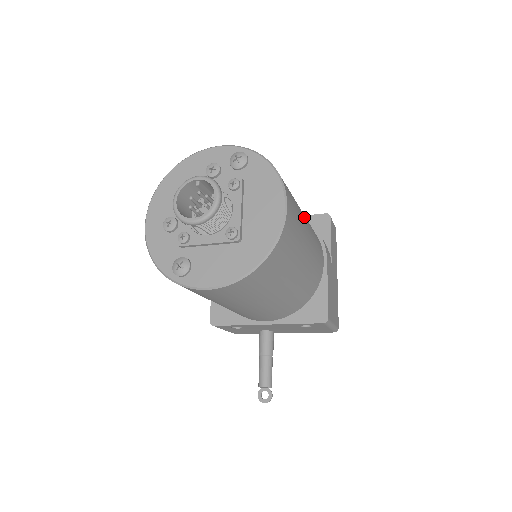
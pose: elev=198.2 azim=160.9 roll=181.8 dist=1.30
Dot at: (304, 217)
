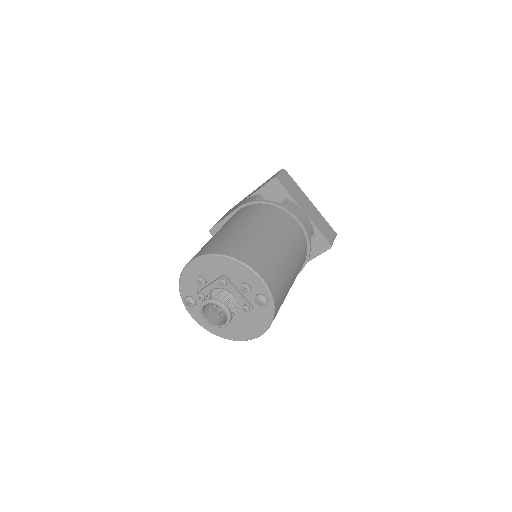
Dot at: occluded
